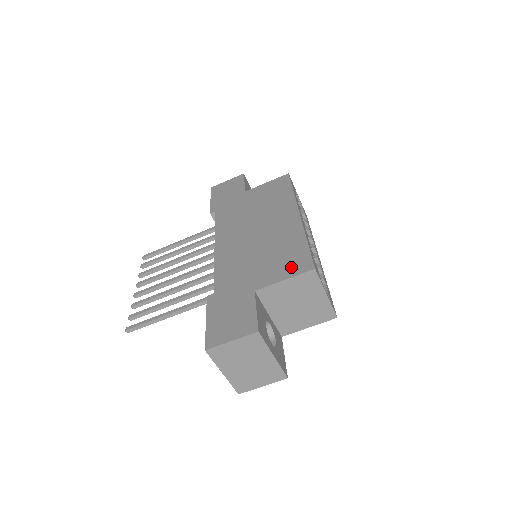
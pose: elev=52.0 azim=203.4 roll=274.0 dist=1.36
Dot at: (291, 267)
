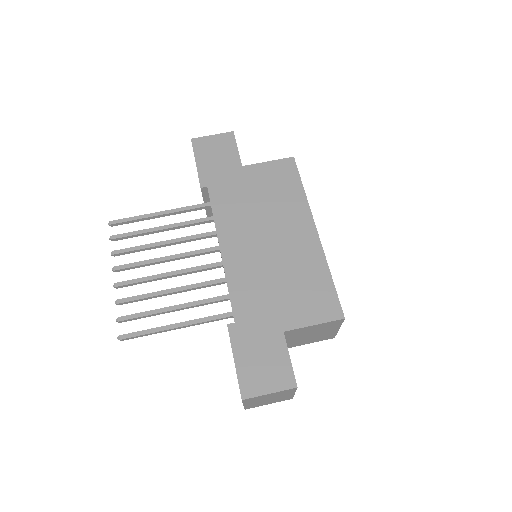
Dot at: (319, 309)
